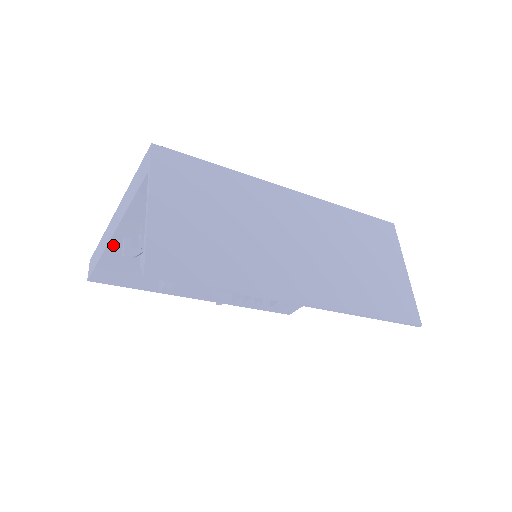
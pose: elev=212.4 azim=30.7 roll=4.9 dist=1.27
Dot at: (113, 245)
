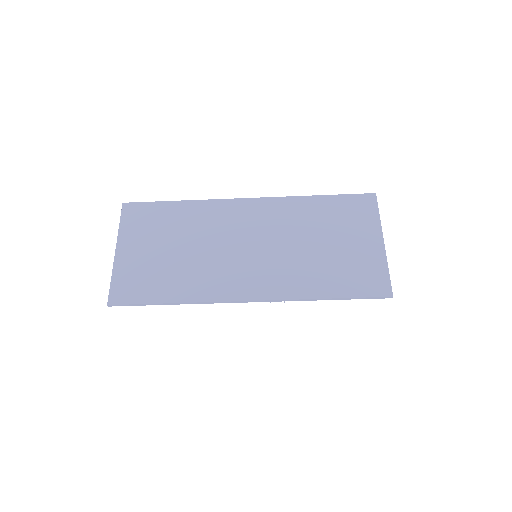
Dot at: occluded
